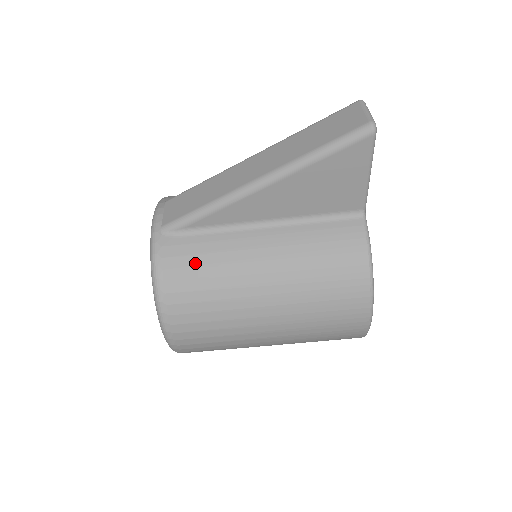
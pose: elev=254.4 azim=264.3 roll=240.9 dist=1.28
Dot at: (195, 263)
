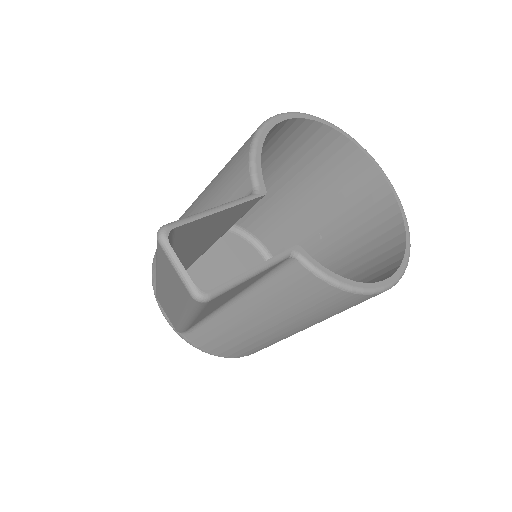
Dot at: (221, 342)
